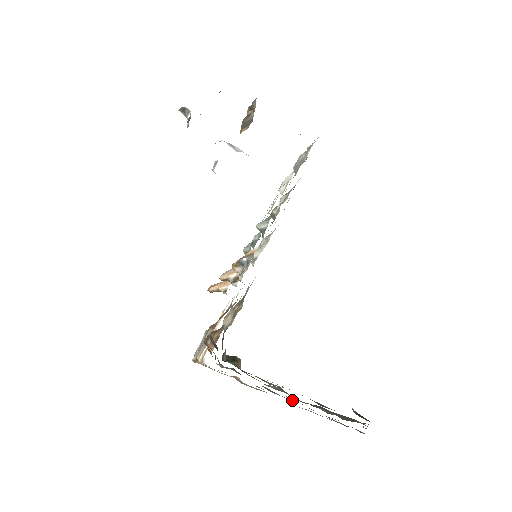
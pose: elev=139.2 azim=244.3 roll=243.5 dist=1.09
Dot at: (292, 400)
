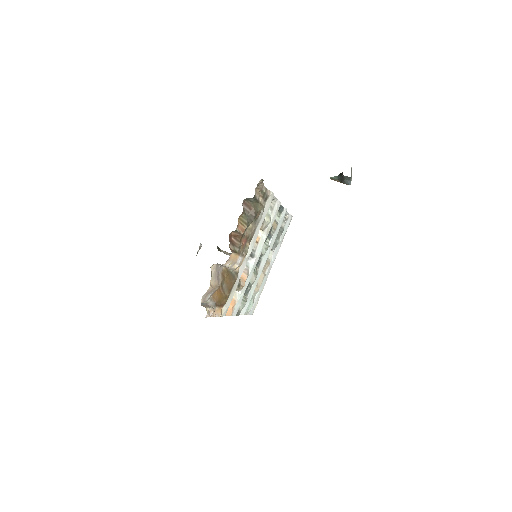
Dot at: occluded
